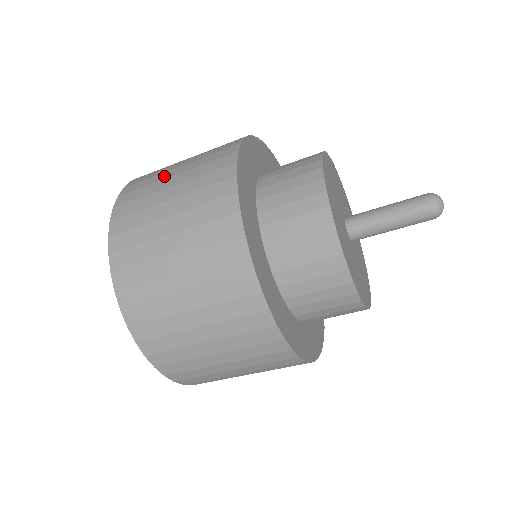
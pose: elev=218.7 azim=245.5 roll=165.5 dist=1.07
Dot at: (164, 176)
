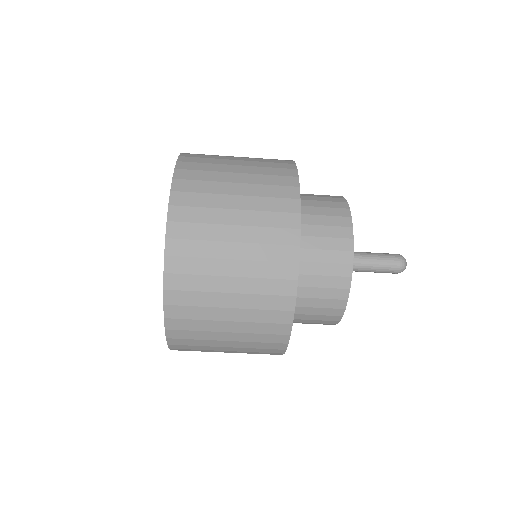
Dot at: occluded
